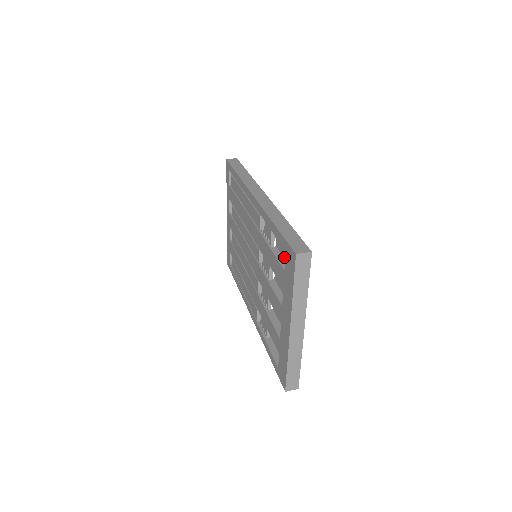
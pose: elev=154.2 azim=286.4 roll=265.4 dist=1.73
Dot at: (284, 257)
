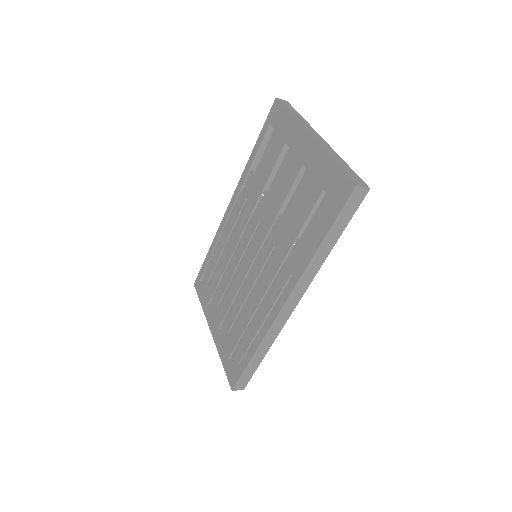
Dot at: (276, 169)
